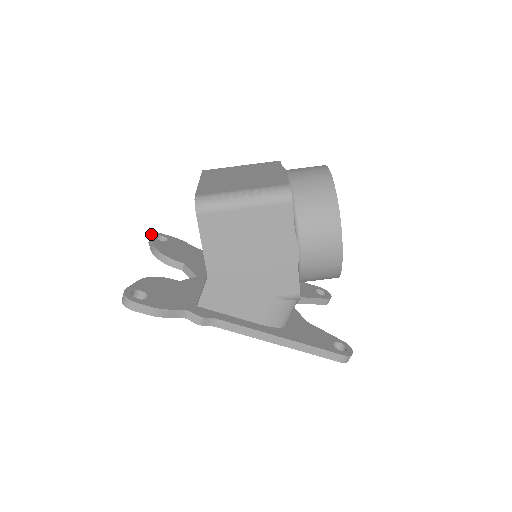
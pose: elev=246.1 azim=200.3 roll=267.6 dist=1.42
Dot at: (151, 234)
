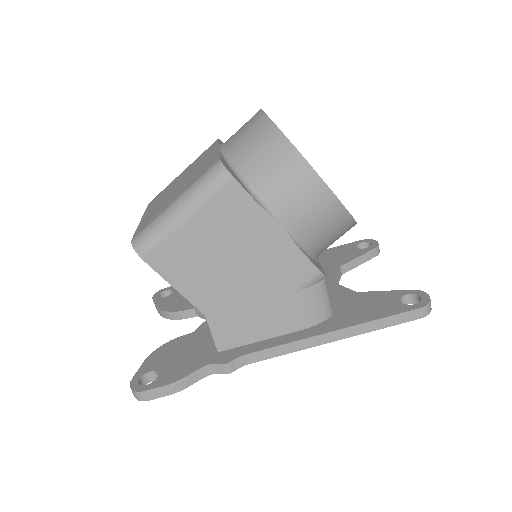
Dot at: (153, 296)
